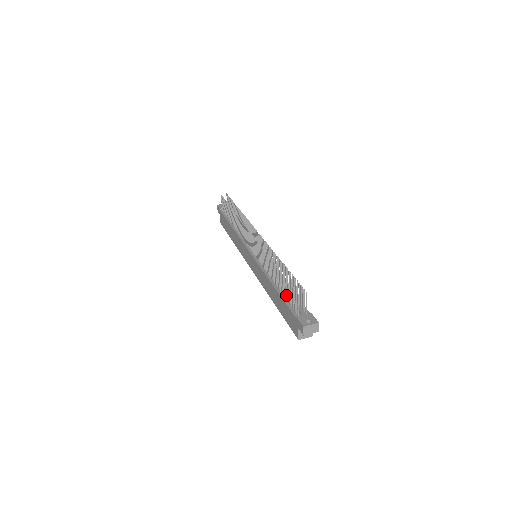
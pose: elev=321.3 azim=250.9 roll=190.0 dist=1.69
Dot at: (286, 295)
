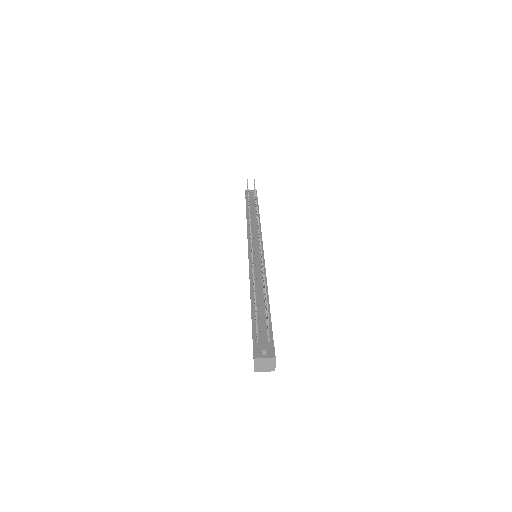
Dot at: occluded
